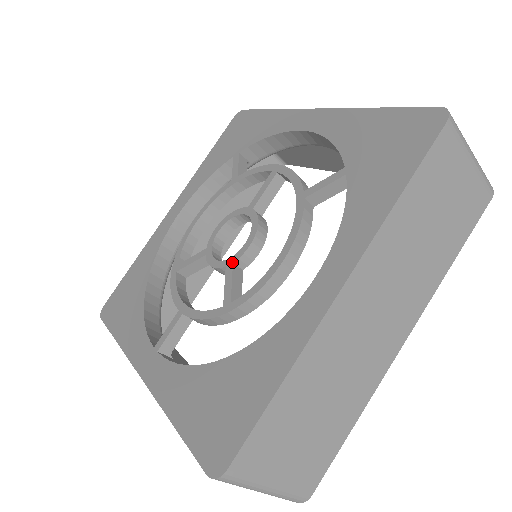
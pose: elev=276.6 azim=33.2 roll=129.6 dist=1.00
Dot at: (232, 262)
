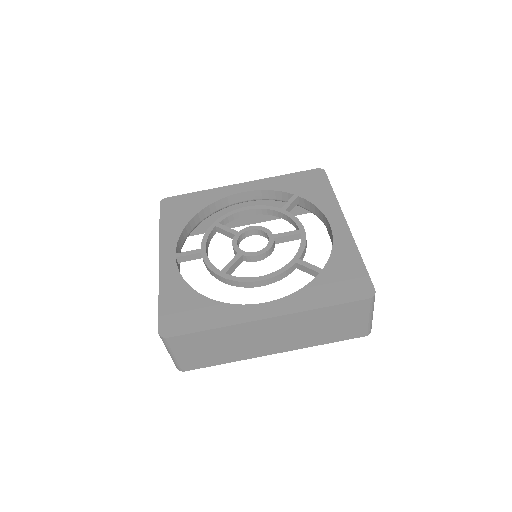
Dot at: (242, 254)
